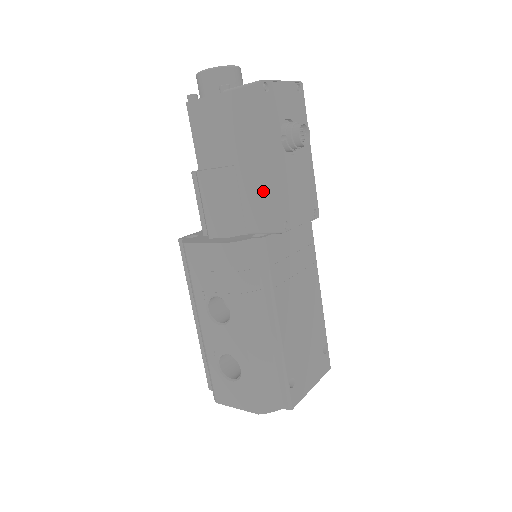
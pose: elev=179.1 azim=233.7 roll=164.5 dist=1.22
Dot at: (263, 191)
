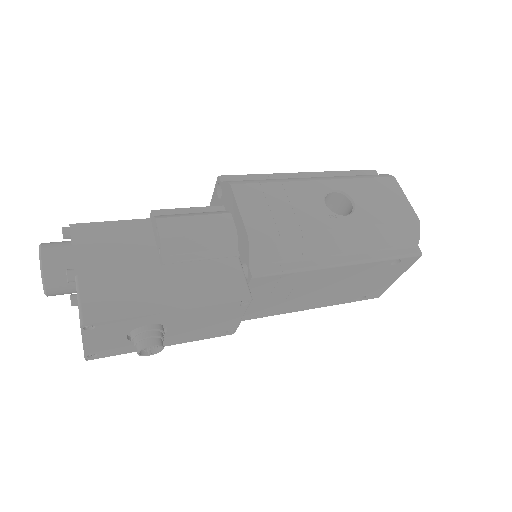
Dot at: occluded
